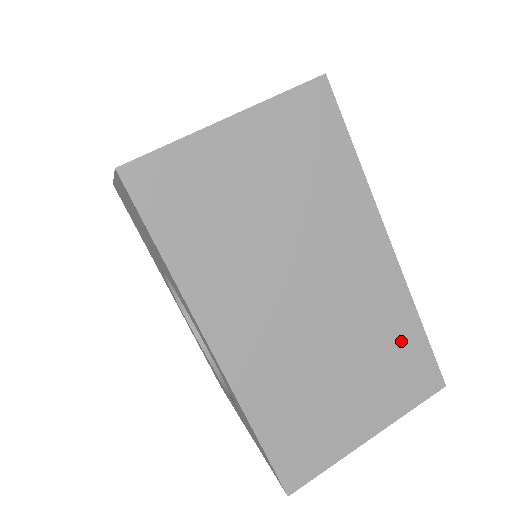
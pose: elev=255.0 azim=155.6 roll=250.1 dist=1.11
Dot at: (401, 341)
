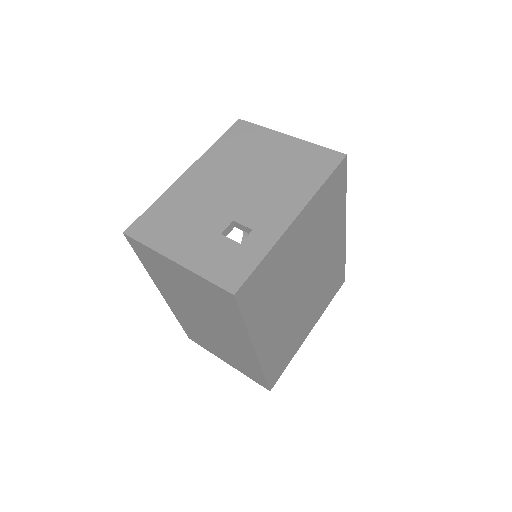
Dot at: (251, 367)
